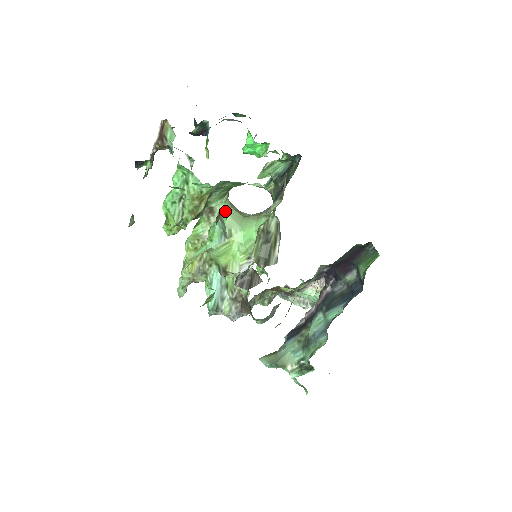
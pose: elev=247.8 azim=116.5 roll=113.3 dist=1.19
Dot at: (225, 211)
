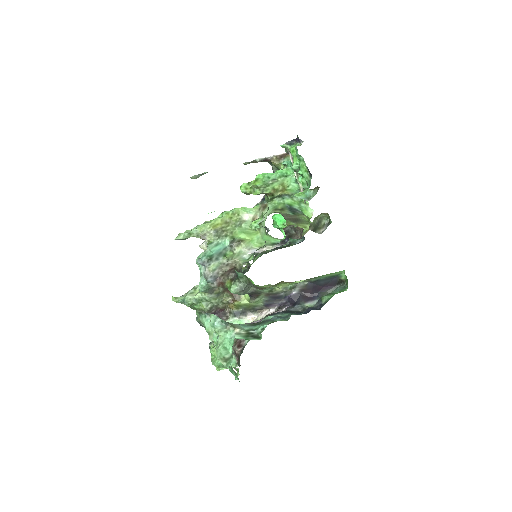
Dot at: (266, 217)
